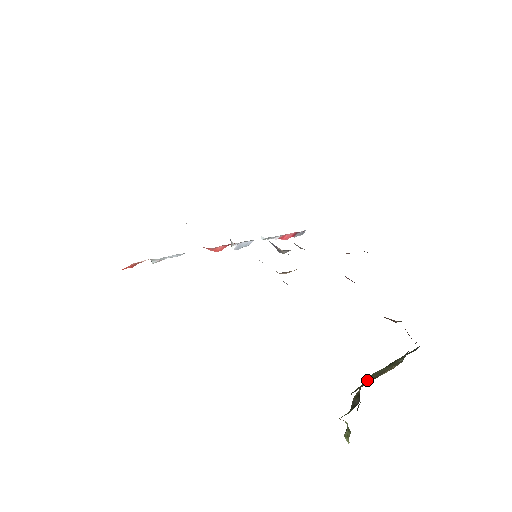
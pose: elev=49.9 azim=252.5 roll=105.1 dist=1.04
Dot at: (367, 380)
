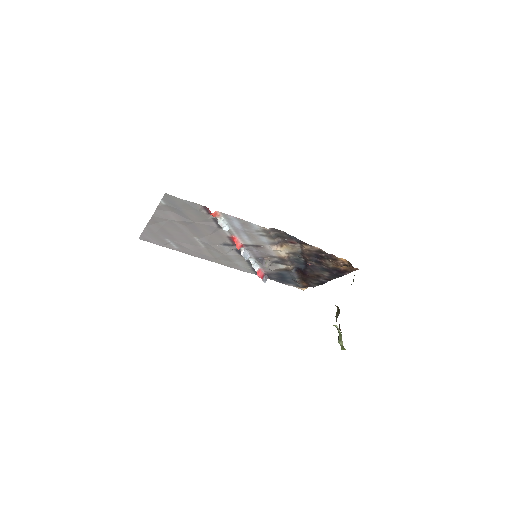
Dot at: occluded
